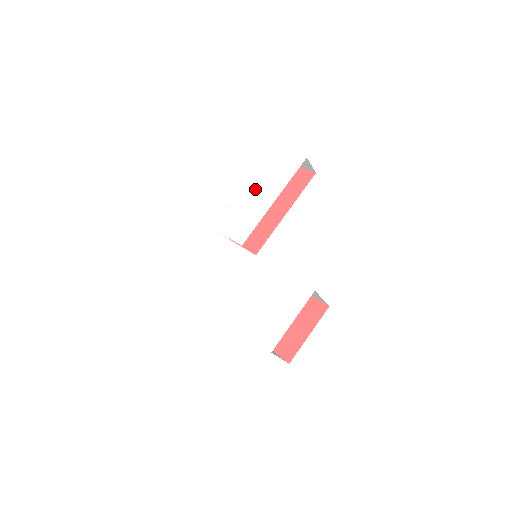
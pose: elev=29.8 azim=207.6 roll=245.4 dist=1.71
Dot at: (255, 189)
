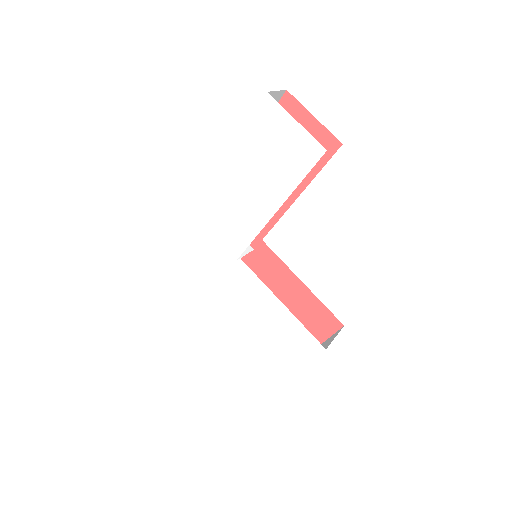
Dot at: (246, 177)
